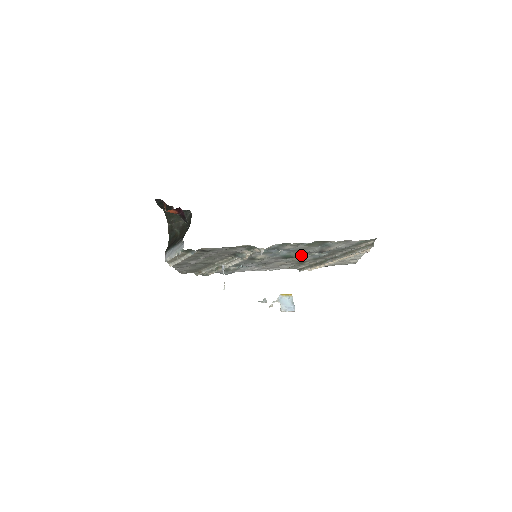
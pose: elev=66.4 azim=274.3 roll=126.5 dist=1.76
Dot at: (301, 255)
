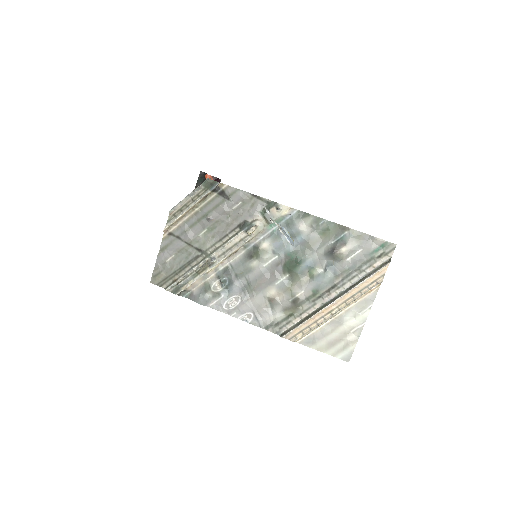
Dot at: (303, 275)
